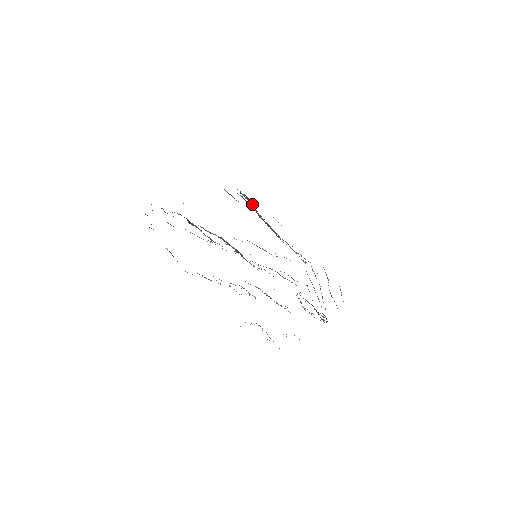
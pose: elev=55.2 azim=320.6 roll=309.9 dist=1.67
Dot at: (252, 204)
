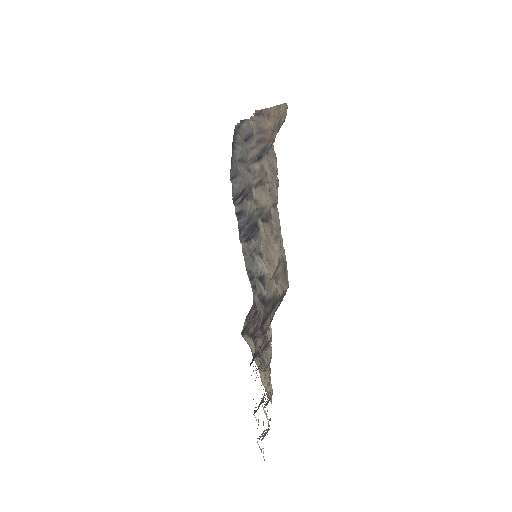
Dot at: (244, 332)
